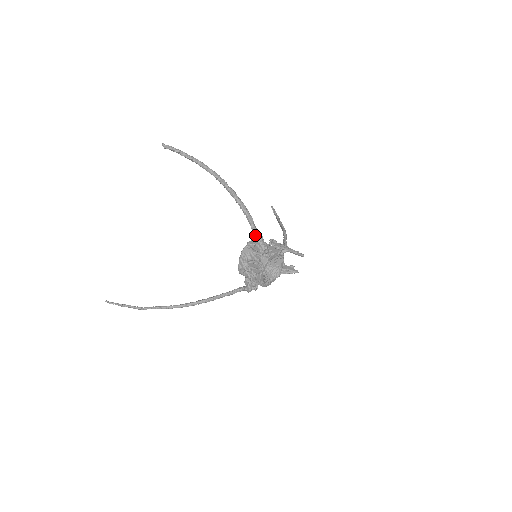
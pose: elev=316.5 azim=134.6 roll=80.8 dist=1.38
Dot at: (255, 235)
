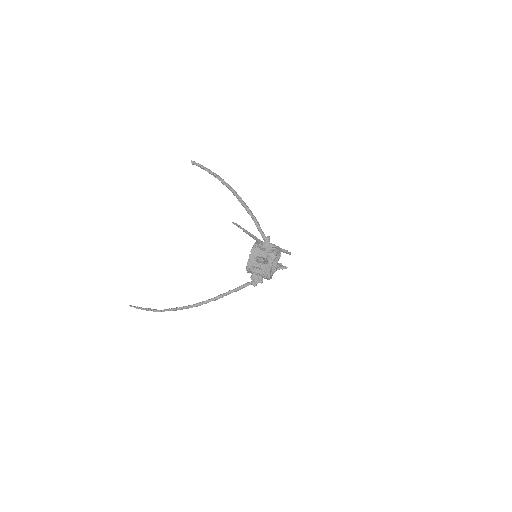
Dot at: (263, 236)
